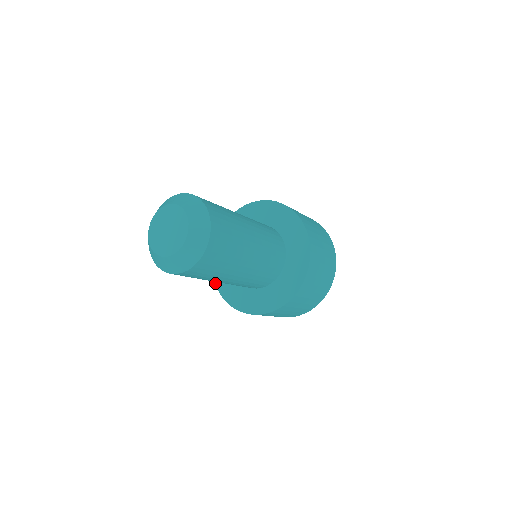
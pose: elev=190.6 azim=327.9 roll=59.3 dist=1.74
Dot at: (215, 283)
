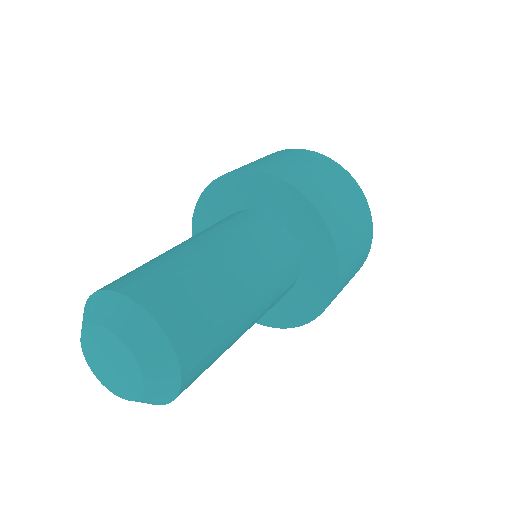
Dot at: occluded
